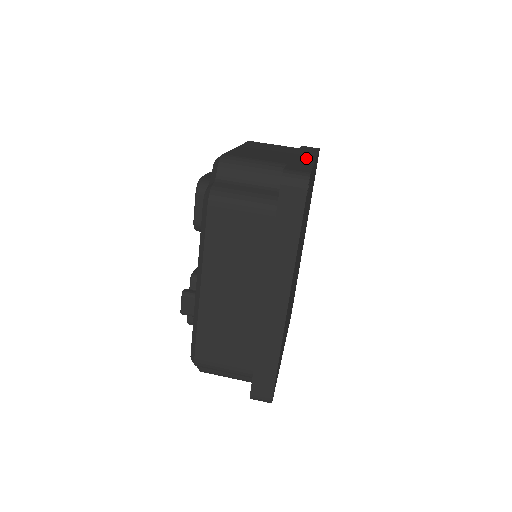
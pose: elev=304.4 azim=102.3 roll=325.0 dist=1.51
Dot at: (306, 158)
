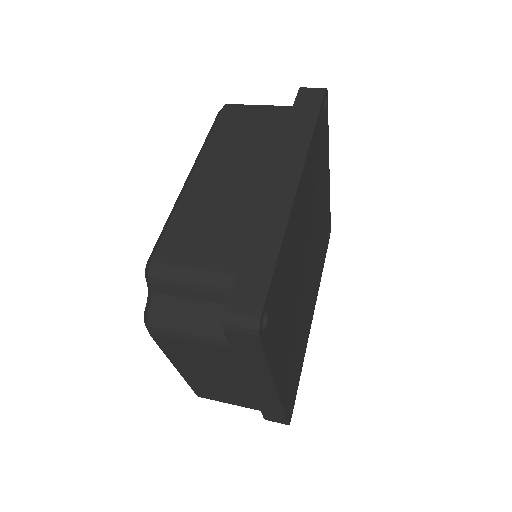
Dot at: occluded
